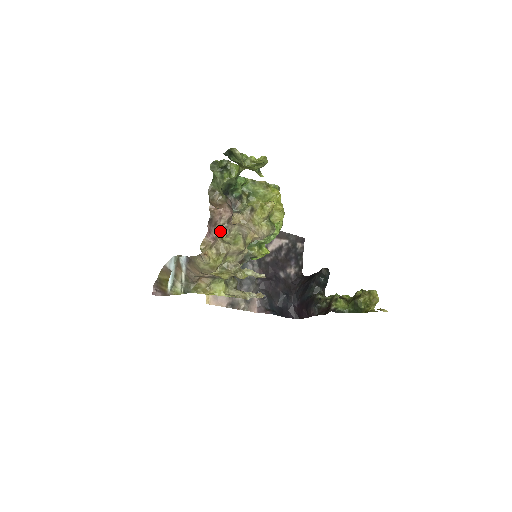
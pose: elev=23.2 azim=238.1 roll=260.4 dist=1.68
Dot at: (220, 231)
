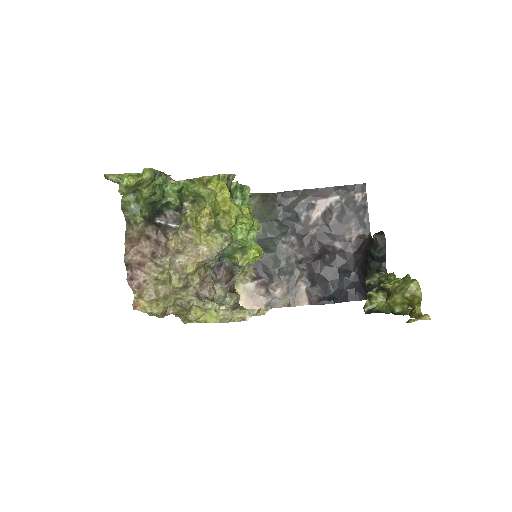
Dot at: (151, 269)
